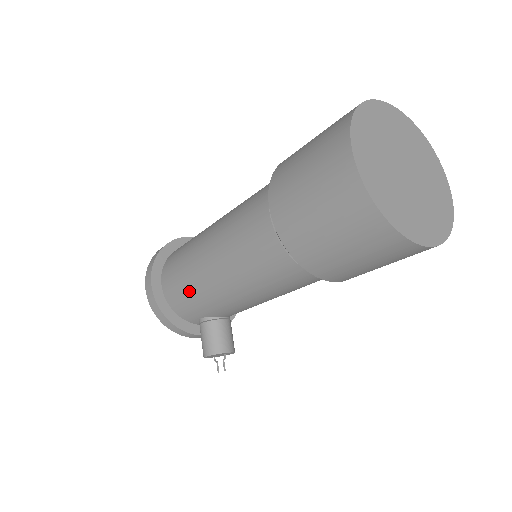
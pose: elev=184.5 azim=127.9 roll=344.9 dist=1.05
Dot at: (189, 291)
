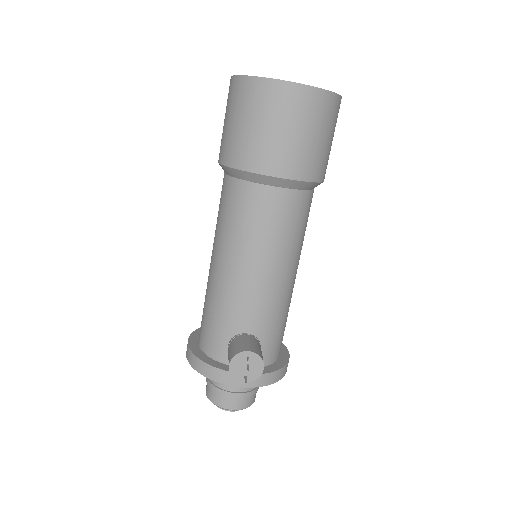
Dot at: (208, 310)
